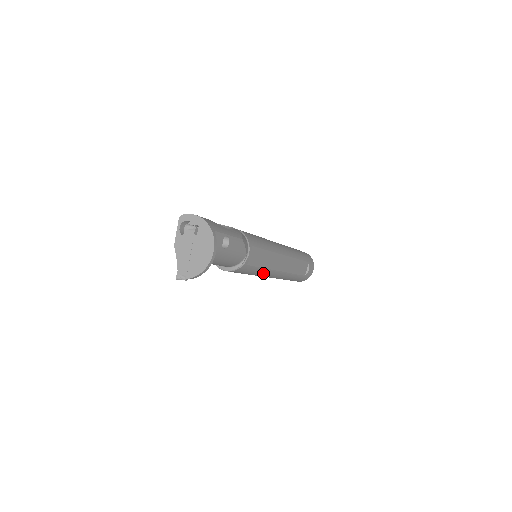
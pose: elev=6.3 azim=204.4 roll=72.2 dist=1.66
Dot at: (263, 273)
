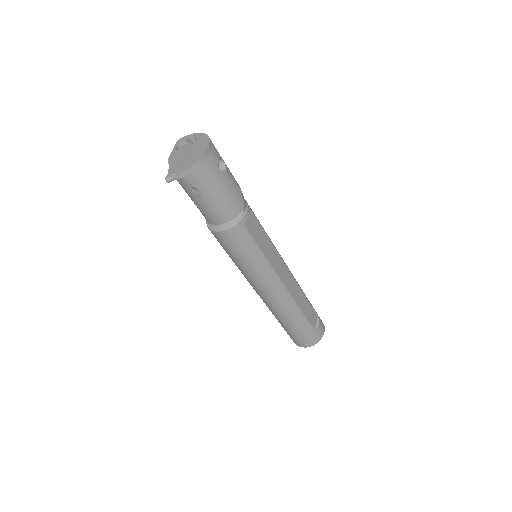
Dot at: (263, 269)
